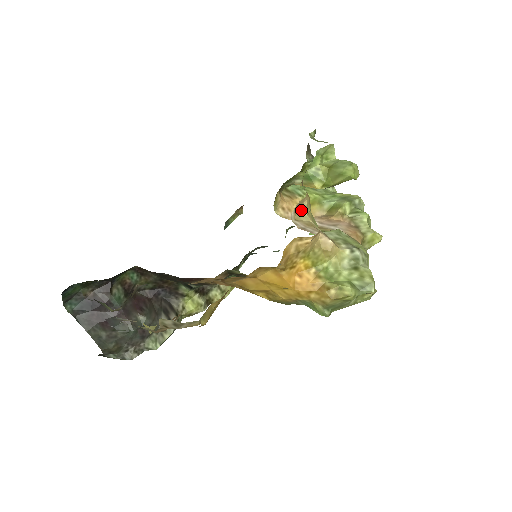
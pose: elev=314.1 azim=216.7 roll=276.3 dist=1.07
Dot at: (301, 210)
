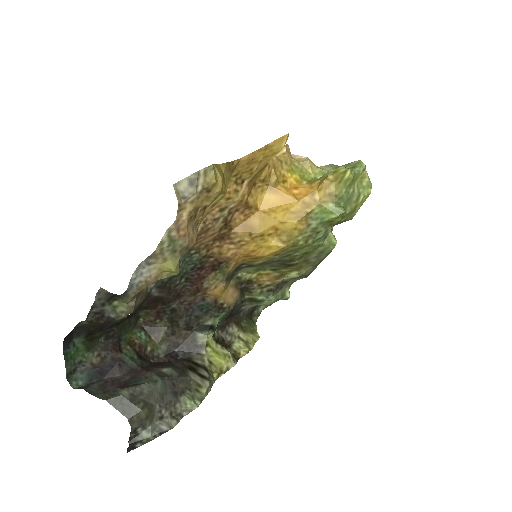
Dot at: occluded
